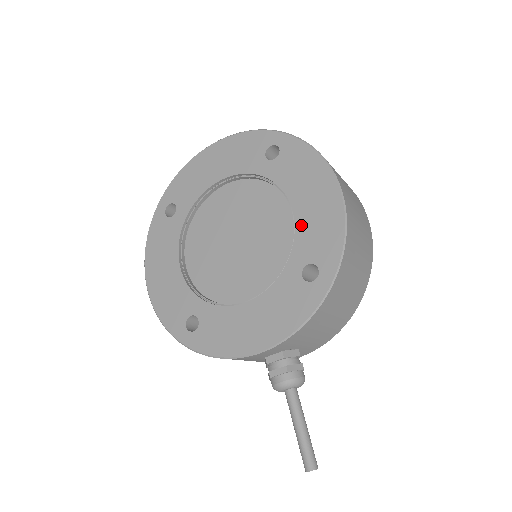
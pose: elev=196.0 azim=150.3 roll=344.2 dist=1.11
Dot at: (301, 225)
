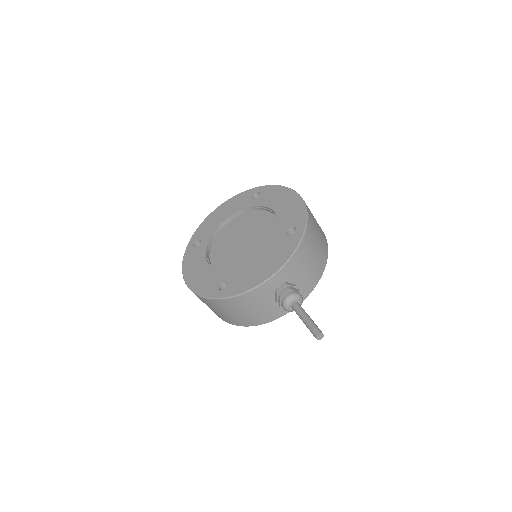
Dot at: (281, 215)
